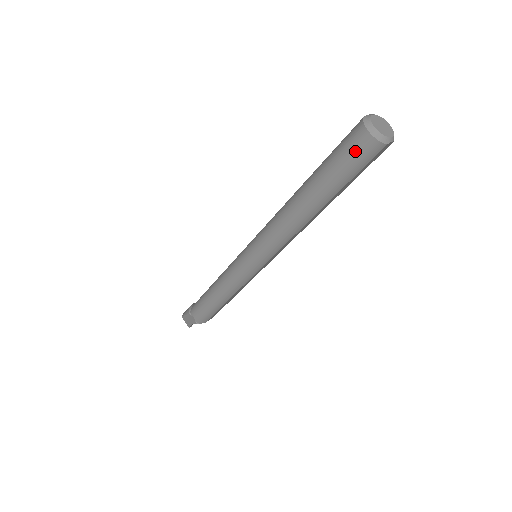
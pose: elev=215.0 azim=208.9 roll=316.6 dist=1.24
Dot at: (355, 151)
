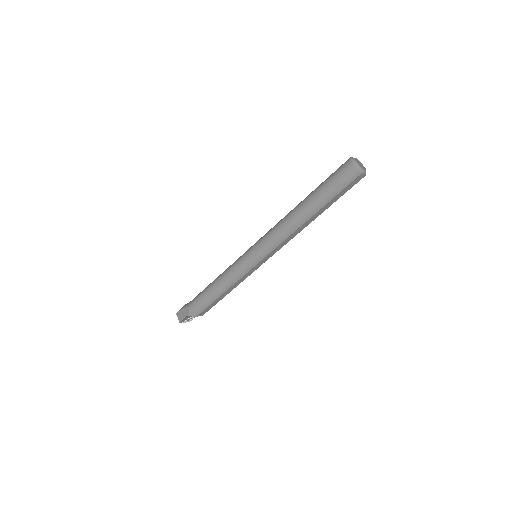
Dot at: (342, 174)
